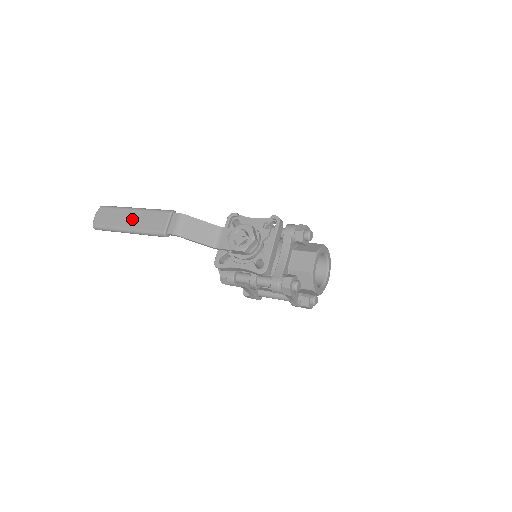
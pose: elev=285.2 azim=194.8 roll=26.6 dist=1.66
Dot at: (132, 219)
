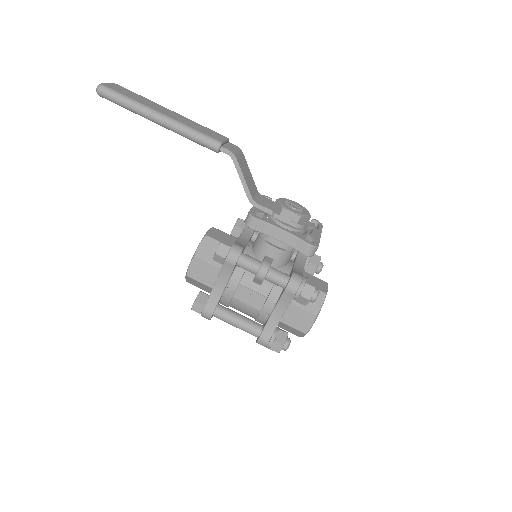
Dot at: (171, 113)
